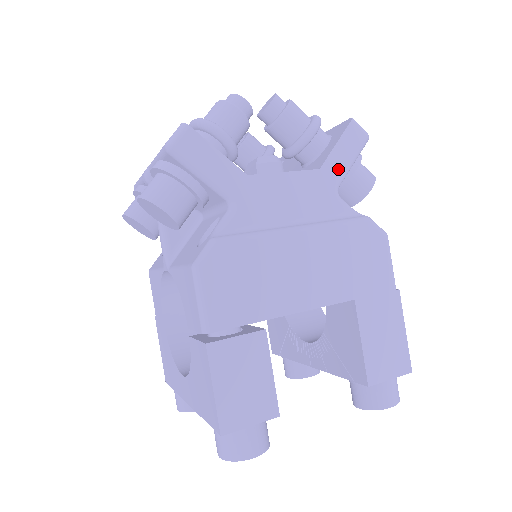
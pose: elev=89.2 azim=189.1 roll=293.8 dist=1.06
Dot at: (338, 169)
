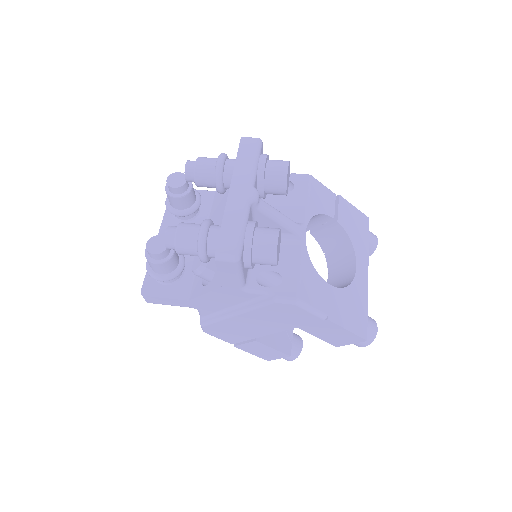
Dot at: (233, 283)
